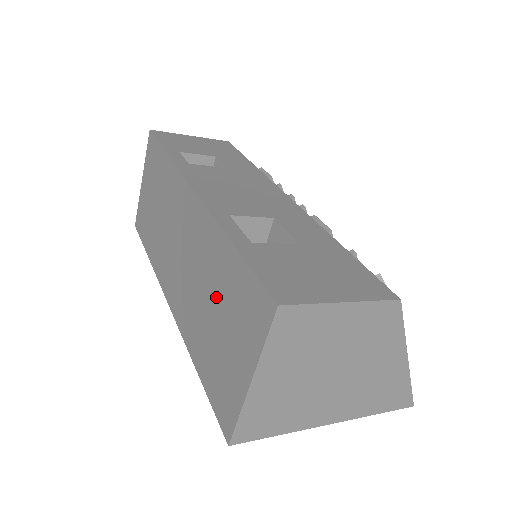
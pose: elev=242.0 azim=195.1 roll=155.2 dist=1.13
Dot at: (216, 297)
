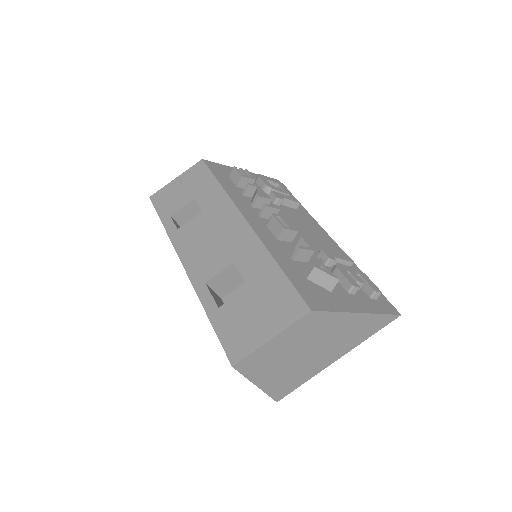
Dot at: occluded
